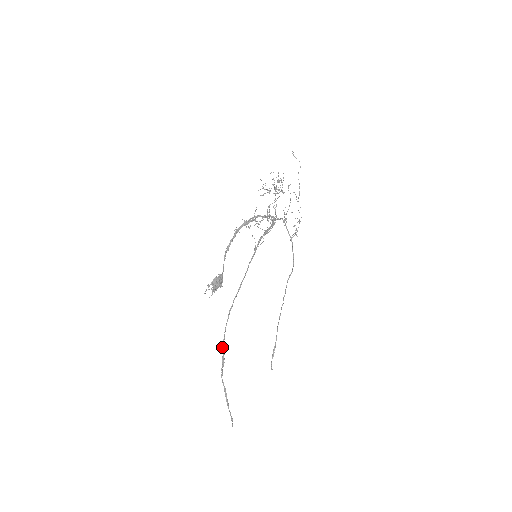
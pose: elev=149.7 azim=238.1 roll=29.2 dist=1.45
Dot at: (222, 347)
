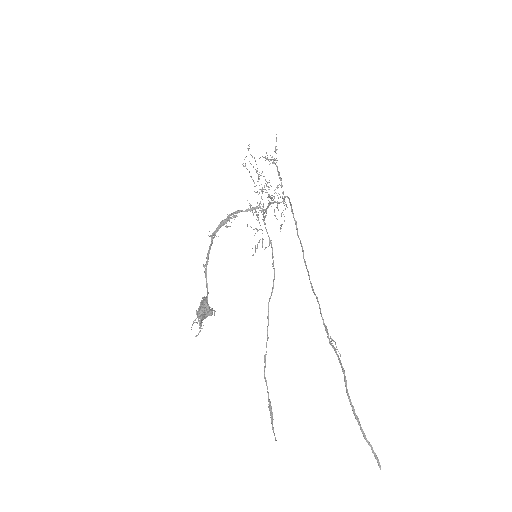
Dot at: (329, 340)
